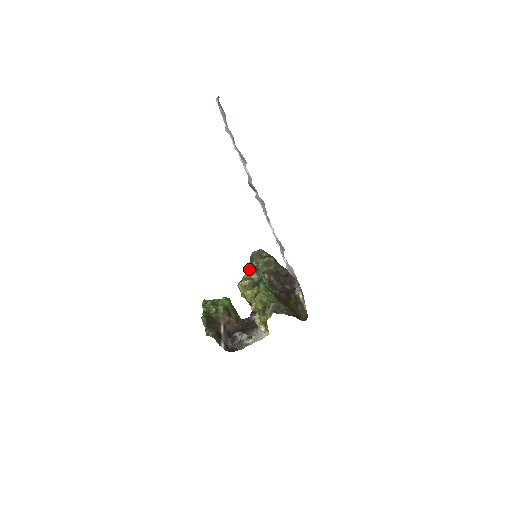
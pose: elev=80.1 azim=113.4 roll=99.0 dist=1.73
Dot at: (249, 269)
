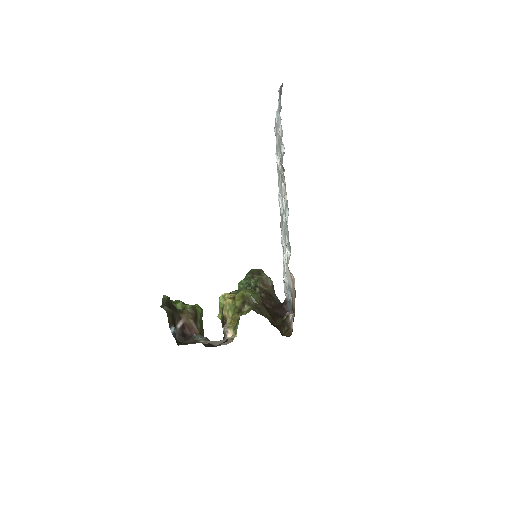
Dot at: (240, 286)
